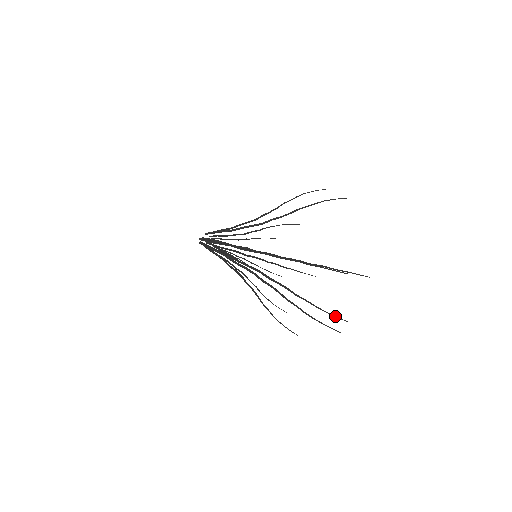
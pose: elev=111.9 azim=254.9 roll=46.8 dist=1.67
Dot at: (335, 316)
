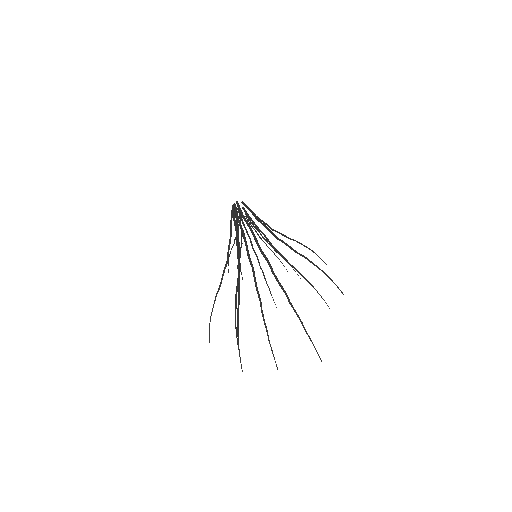
Dot at: (273, 355)
